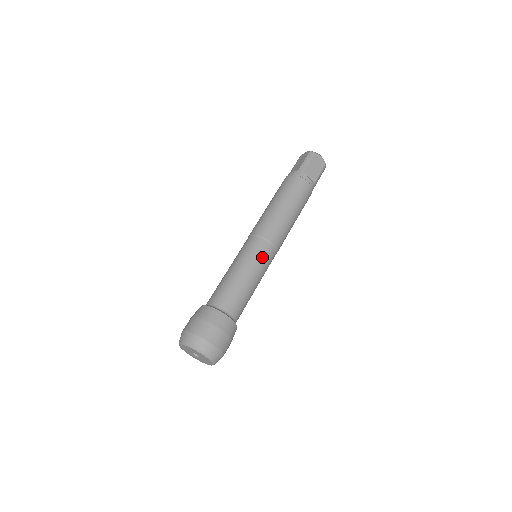
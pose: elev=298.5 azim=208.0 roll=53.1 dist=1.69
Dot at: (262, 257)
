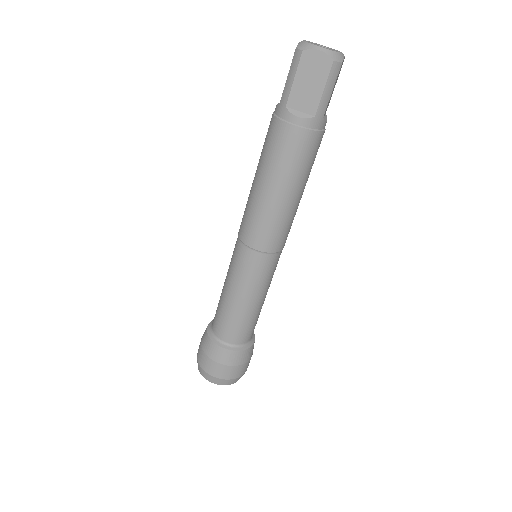
Dot at: (248, 271)
